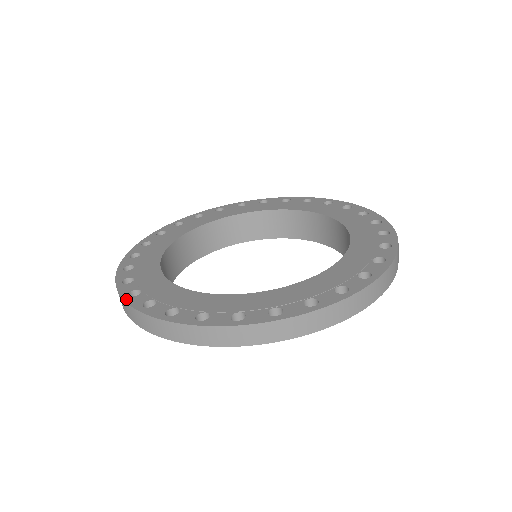
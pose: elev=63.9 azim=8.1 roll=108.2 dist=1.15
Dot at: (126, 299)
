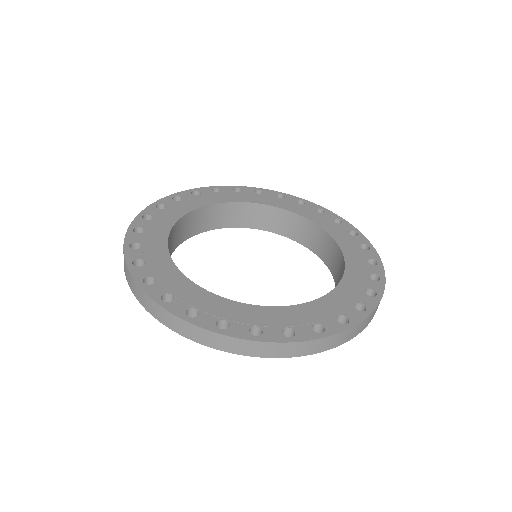
Dot at: (125, 248)
